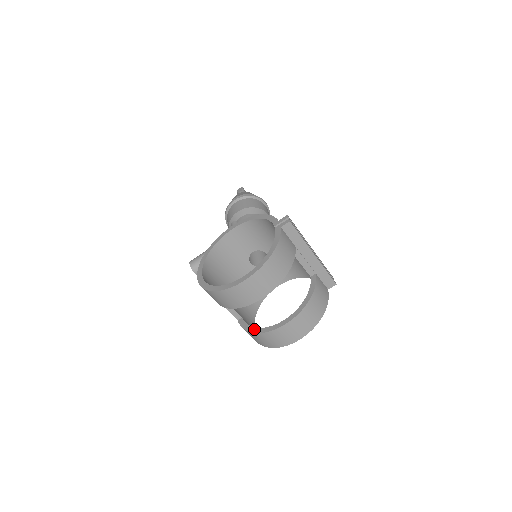
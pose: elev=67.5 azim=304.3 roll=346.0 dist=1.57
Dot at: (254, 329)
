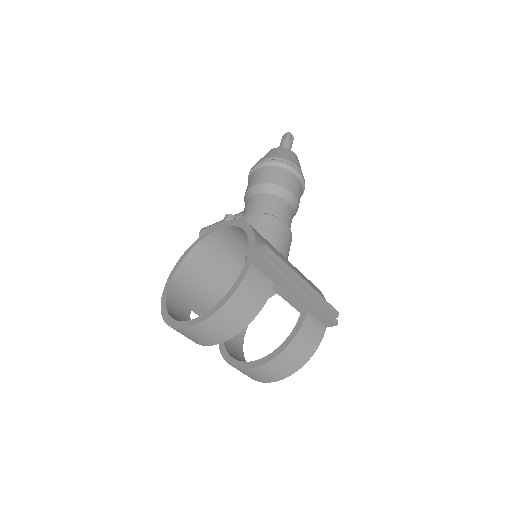
Dot at: (225, 354)
